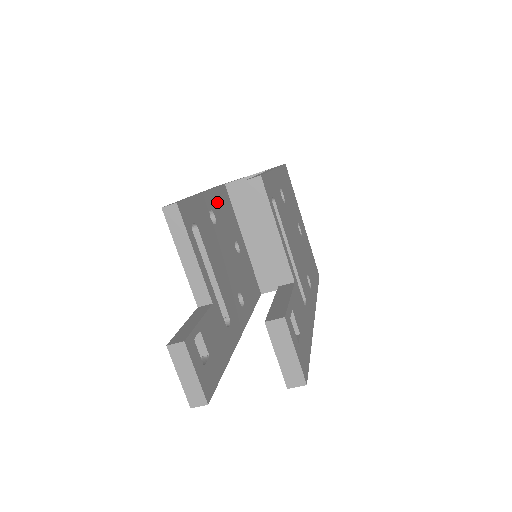
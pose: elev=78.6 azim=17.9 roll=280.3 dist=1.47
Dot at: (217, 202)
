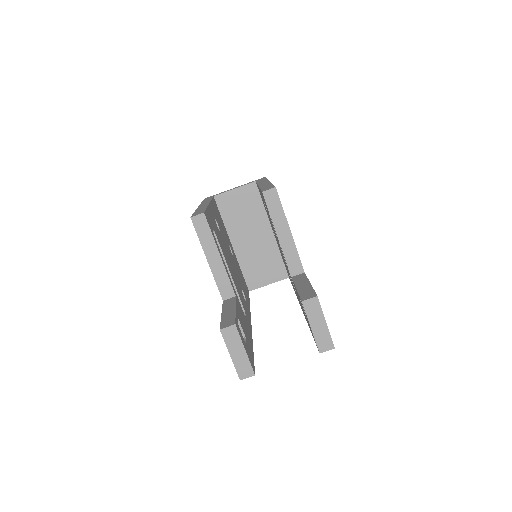
Dot at: (215, 212)
